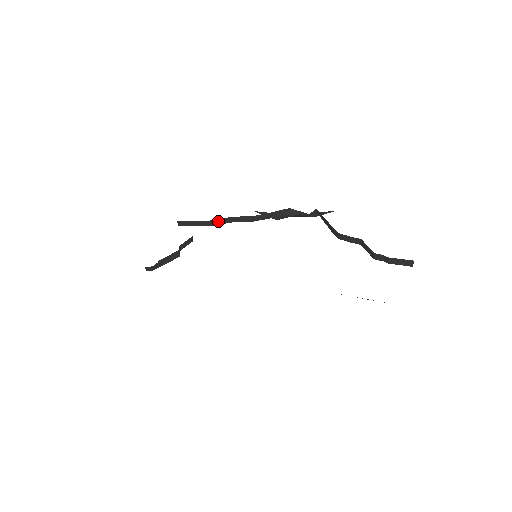
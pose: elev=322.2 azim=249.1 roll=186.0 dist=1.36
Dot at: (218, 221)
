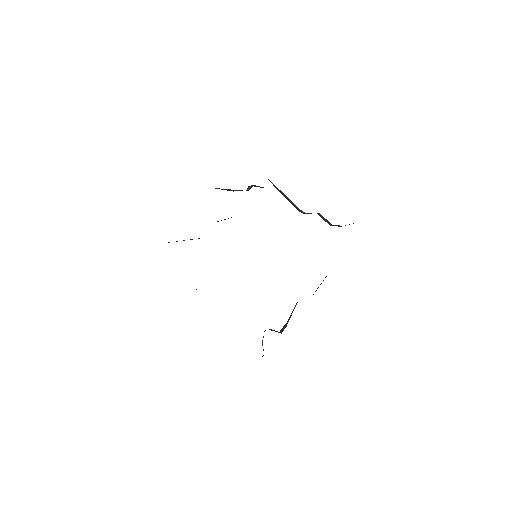
Dot at: occluded
